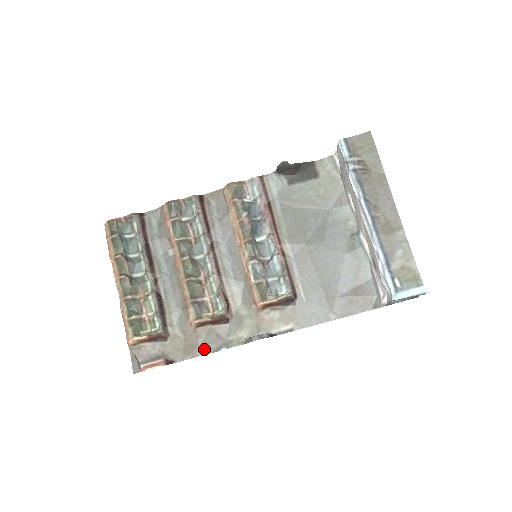
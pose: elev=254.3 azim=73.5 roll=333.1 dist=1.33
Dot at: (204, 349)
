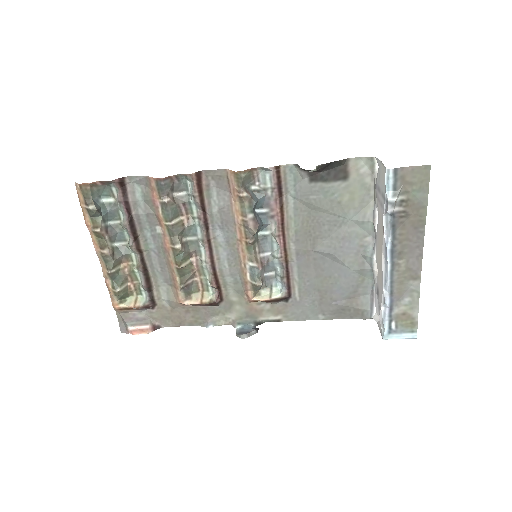
Dot at: (191, 322)
